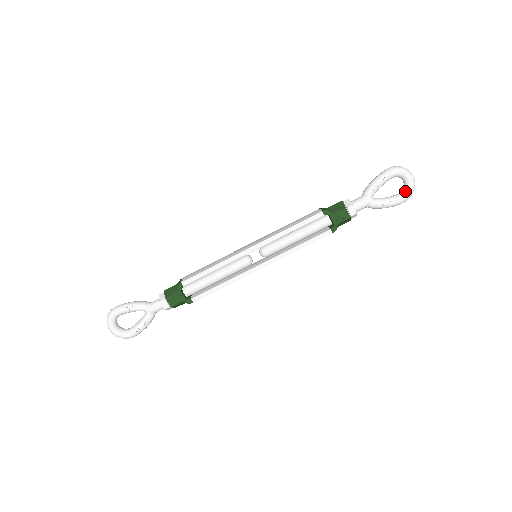
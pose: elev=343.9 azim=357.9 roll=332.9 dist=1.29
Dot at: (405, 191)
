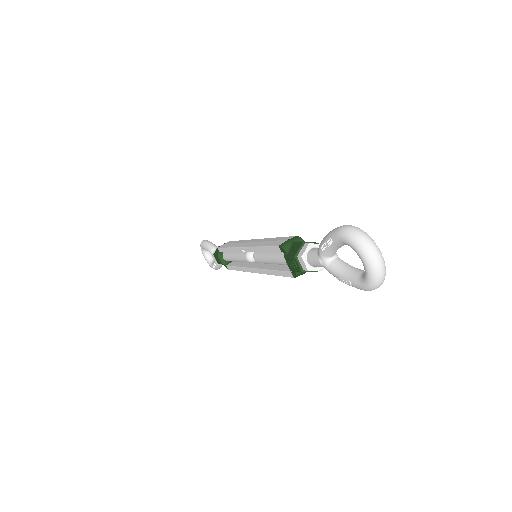
Dot at: (363, 275)
